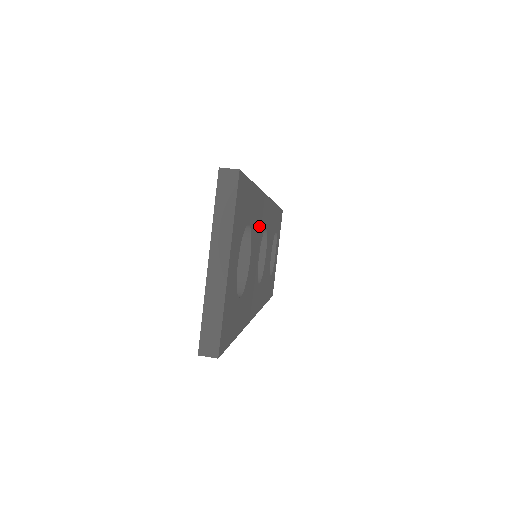
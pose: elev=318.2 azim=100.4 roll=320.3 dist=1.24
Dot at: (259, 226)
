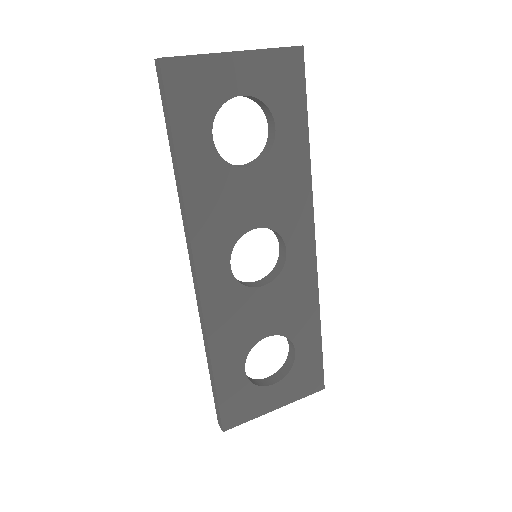
Dot at: (283, 199)
